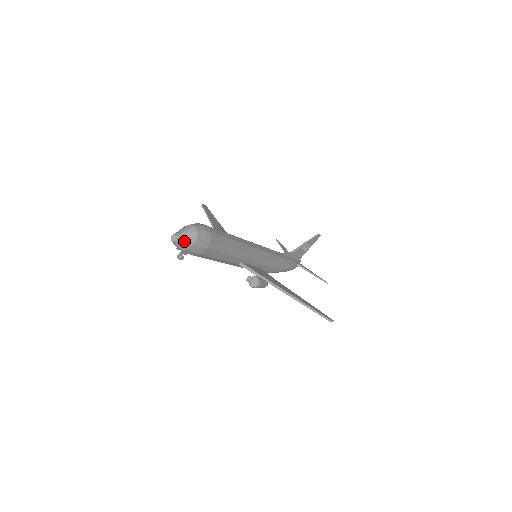
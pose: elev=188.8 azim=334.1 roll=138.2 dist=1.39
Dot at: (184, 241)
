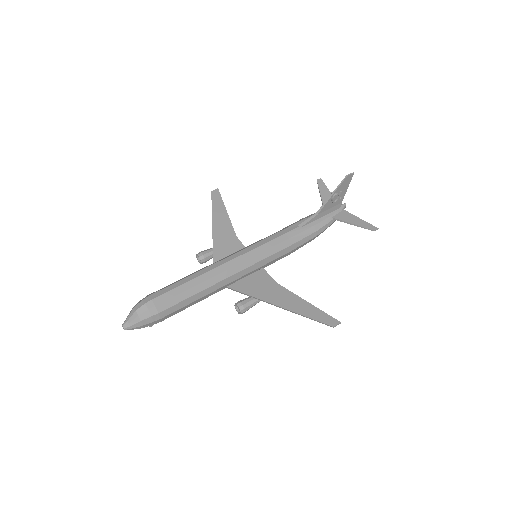
Dot at: (132, 327)
